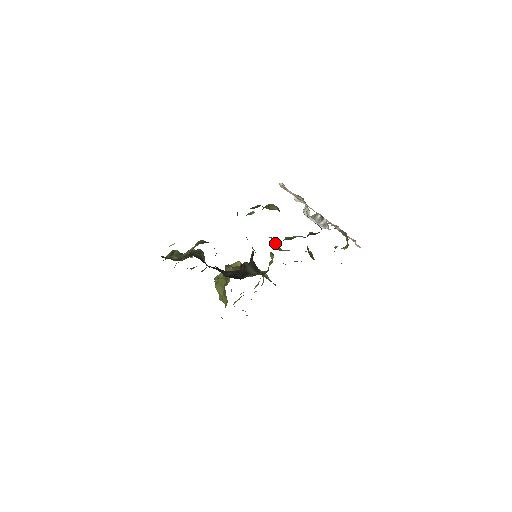
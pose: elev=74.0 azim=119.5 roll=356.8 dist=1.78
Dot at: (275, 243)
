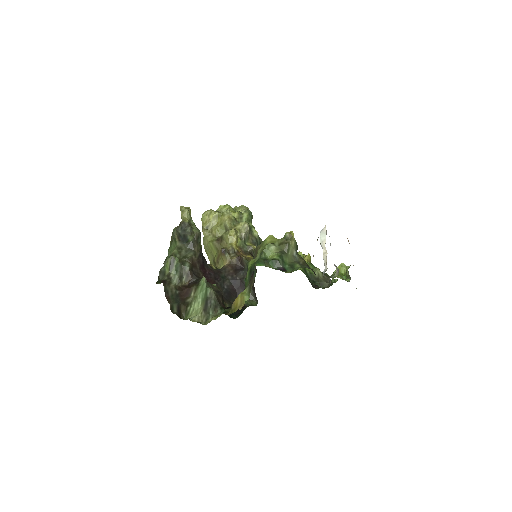
Dot at: occluded
